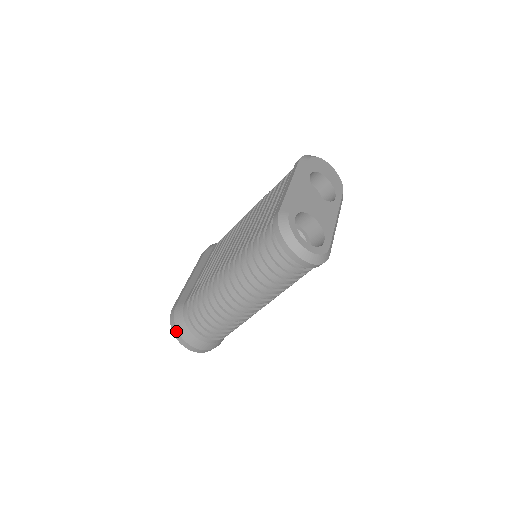
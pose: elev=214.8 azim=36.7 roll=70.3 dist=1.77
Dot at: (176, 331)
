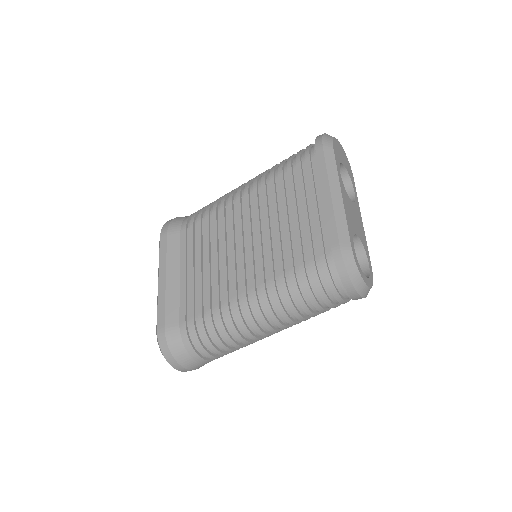
Dot at: (172, 360)
